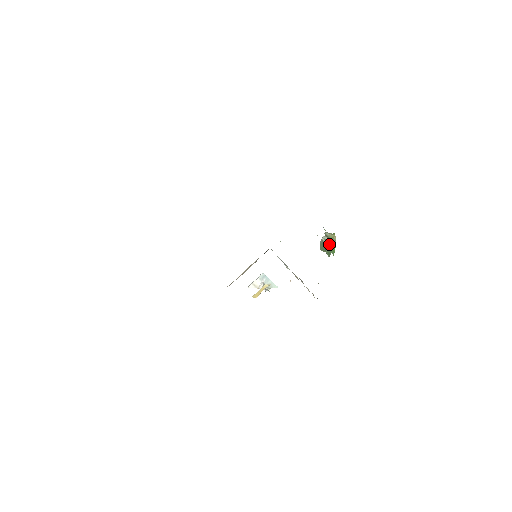
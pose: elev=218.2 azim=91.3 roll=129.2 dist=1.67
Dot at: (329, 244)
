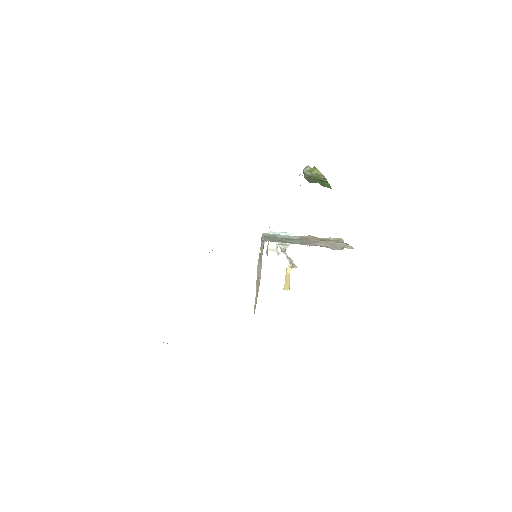
Dot at: occluded
